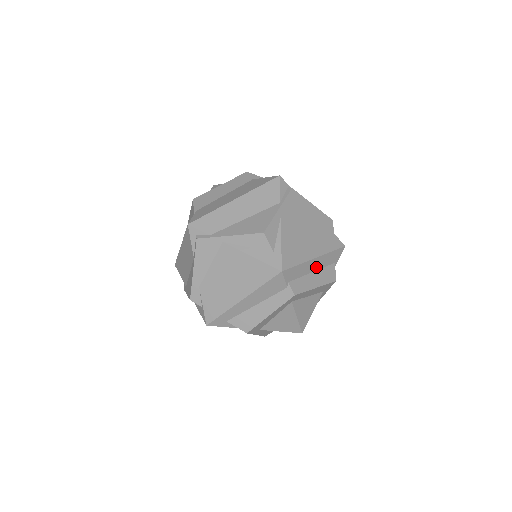
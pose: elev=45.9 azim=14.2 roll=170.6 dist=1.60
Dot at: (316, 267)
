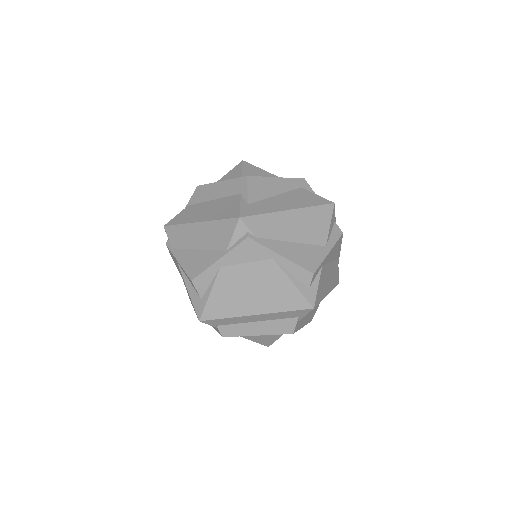
Dot at: (261, 319)
